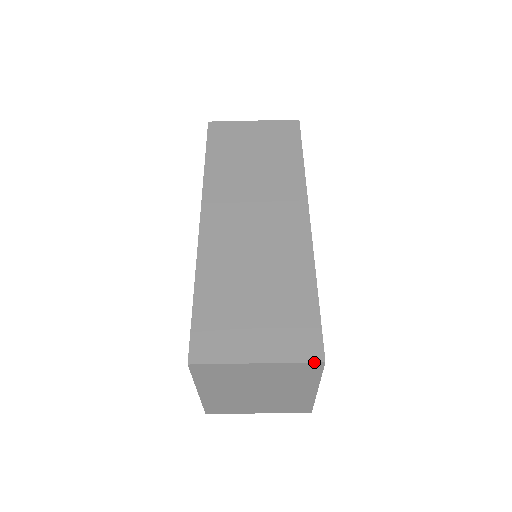
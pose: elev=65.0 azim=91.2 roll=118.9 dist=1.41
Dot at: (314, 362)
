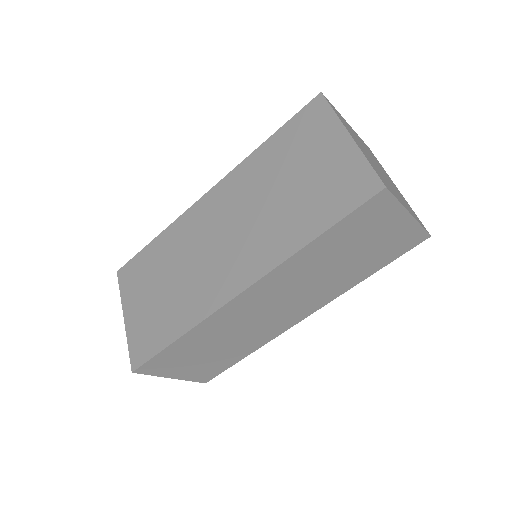
Dot at: occluded
